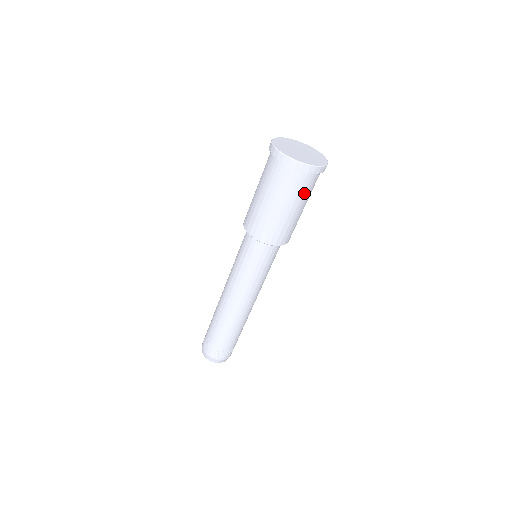
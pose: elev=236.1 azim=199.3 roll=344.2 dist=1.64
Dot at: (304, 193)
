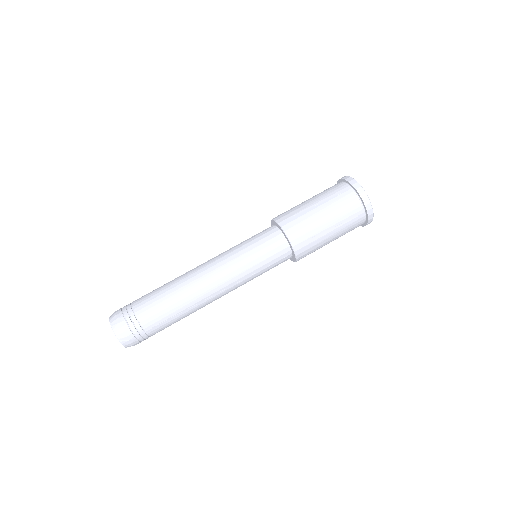
Dot at: (343, 214)
